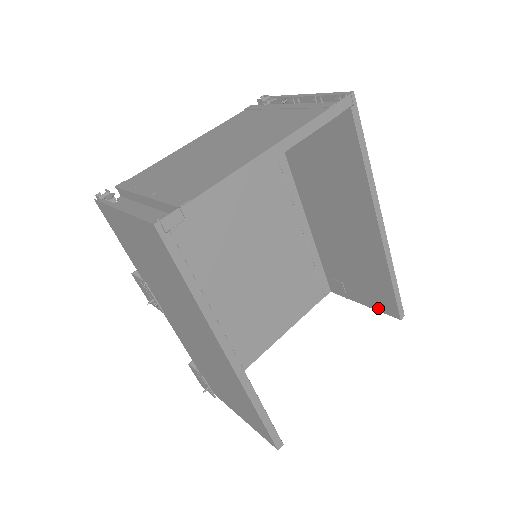
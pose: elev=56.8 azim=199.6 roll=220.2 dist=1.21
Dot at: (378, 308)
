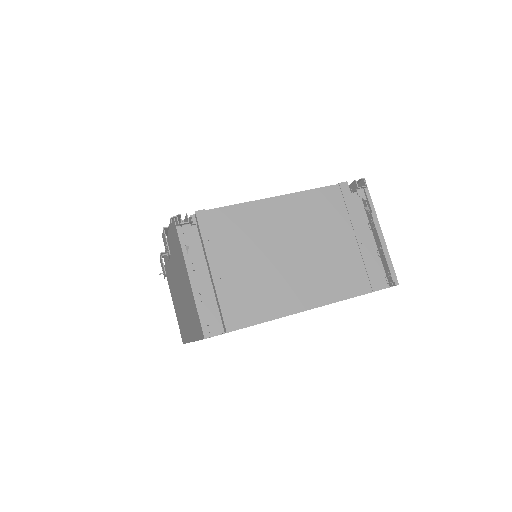
Dot at: occluded
